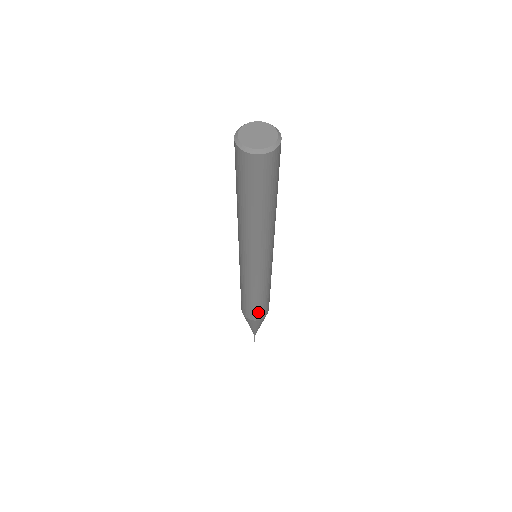
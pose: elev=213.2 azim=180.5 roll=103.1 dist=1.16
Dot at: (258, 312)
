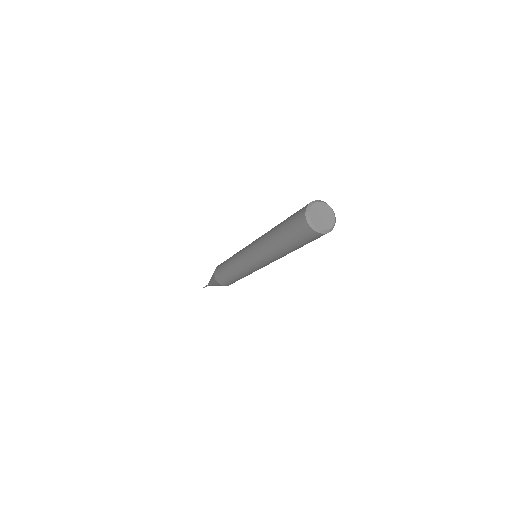
Dot at: (229, 283)
